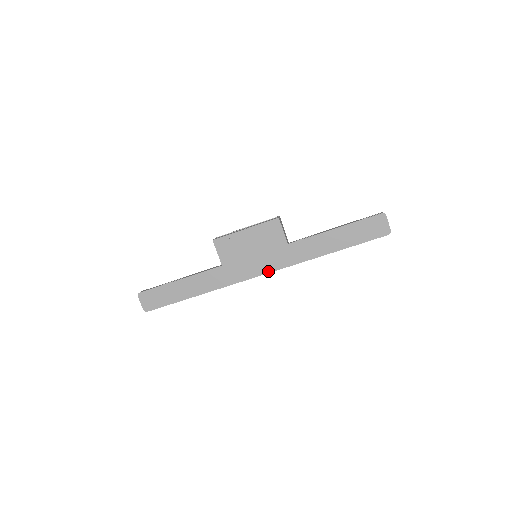
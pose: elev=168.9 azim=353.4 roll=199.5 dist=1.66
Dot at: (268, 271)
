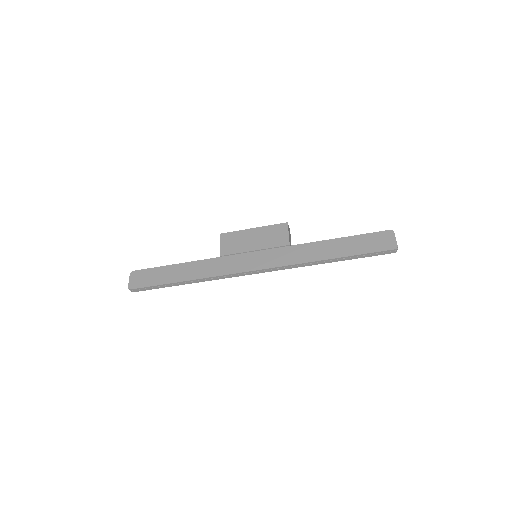
Dot at: (263, 267)
